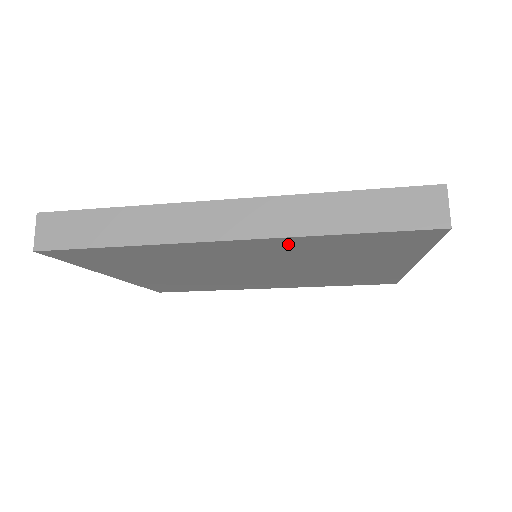
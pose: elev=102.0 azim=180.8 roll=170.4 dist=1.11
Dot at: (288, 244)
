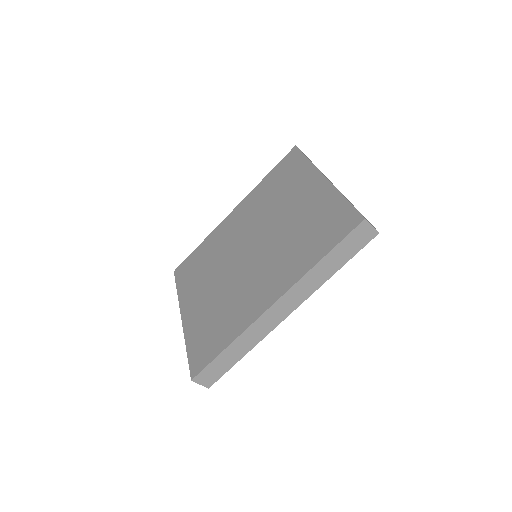
Dot at: occluded
